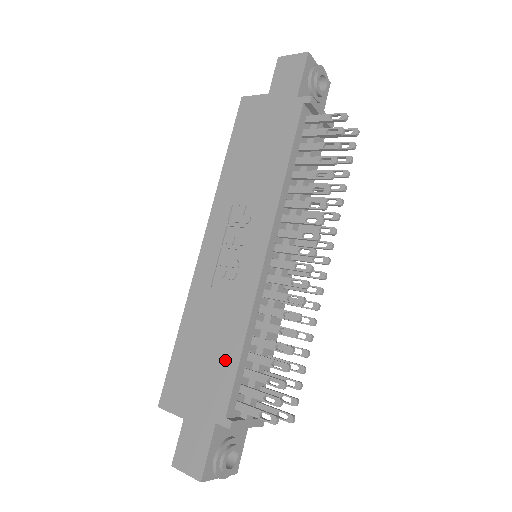
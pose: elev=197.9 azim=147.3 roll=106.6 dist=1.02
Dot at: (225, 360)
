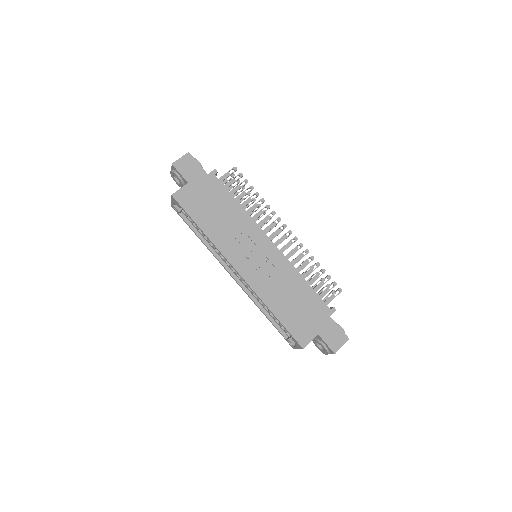
Dot at: (306, 294)
